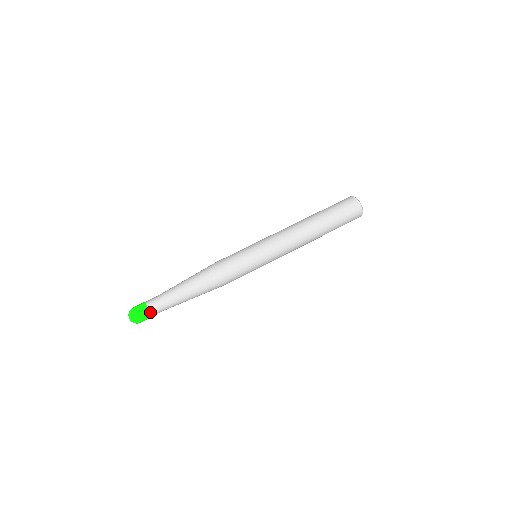
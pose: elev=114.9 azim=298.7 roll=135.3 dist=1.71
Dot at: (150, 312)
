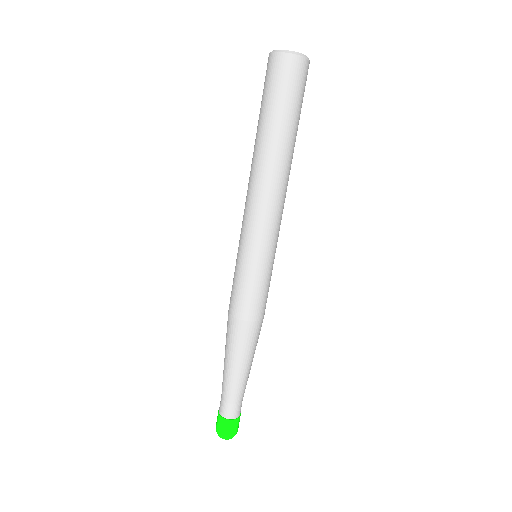
Dot at: (233, 419)
